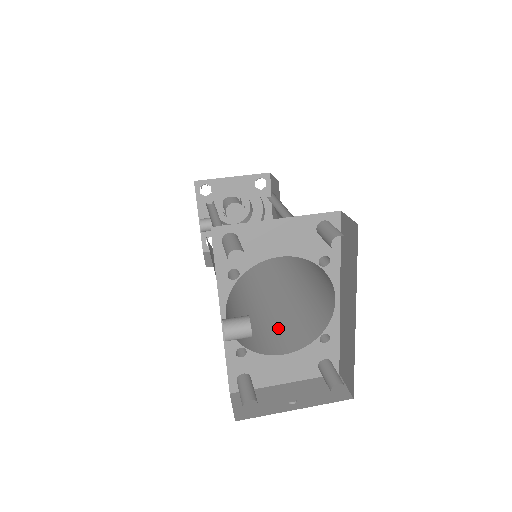
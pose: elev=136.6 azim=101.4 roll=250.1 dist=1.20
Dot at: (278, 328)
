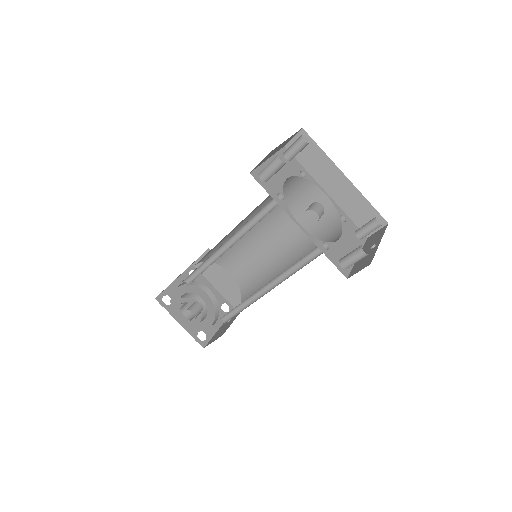
Dot at: occluded
